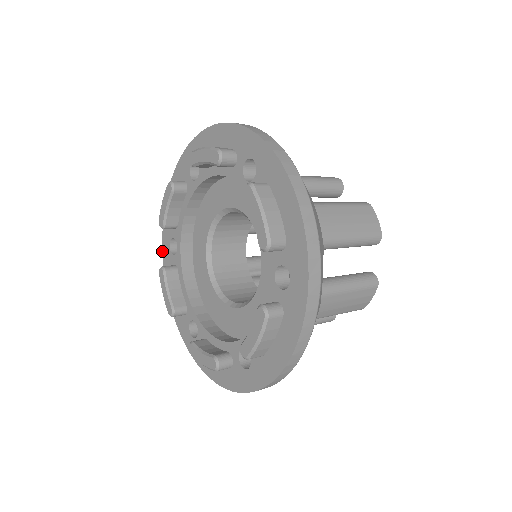
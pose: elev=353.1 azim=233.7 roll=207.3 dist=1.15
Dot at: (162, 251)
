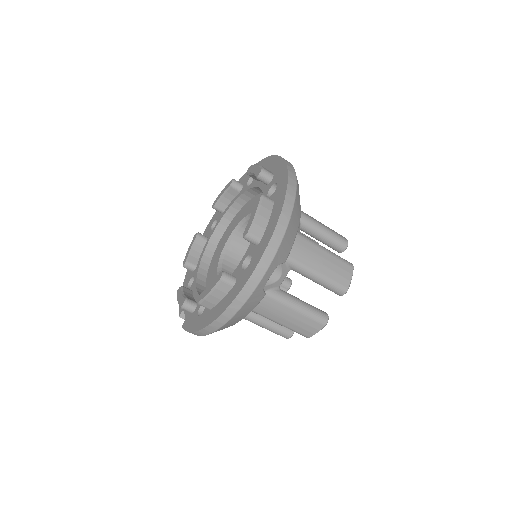
Dot at: occluded
